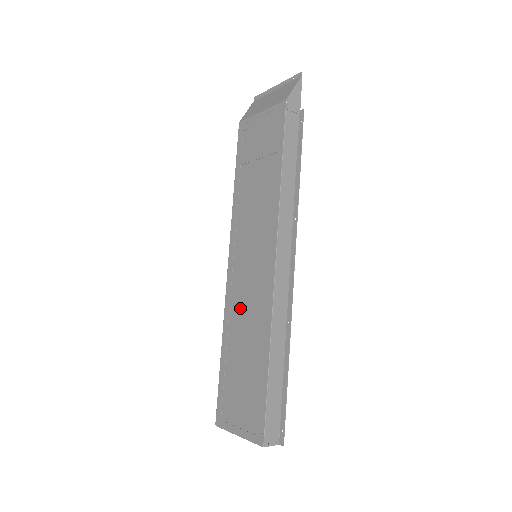
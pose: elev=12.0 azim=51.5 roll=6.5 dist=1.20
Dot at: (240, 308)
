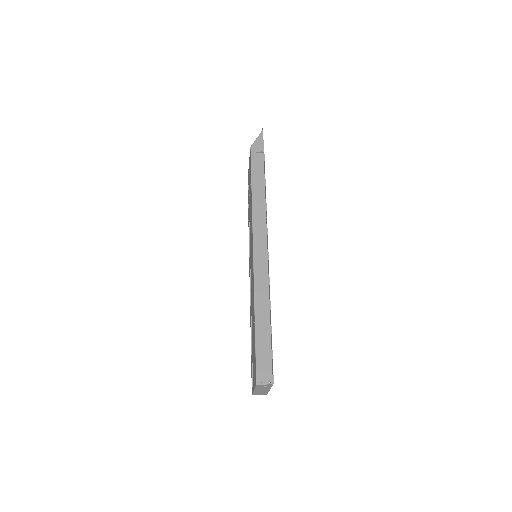
Dot at: occluded
